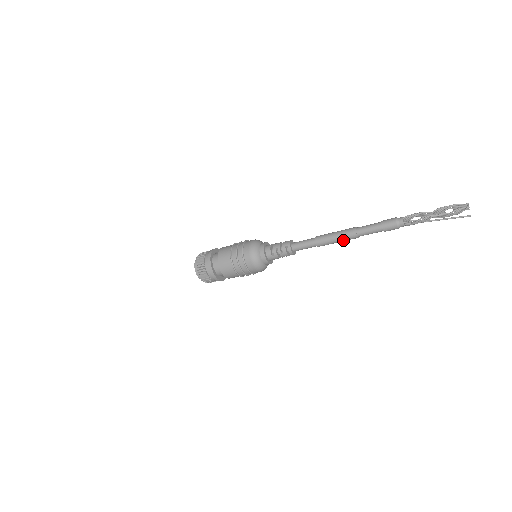
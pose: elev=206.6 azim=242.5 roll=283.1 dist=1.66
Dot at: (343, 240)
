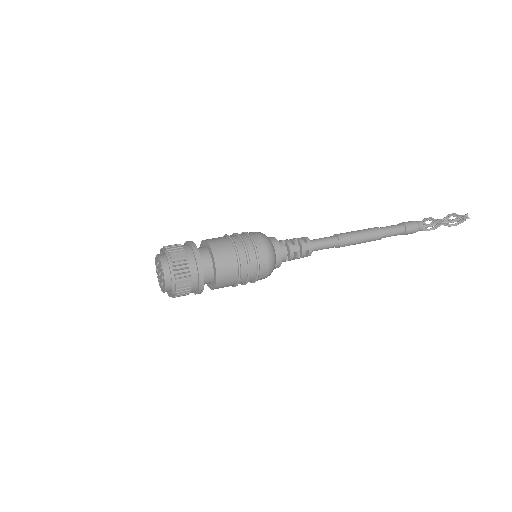
Dot at: (364, 242)
